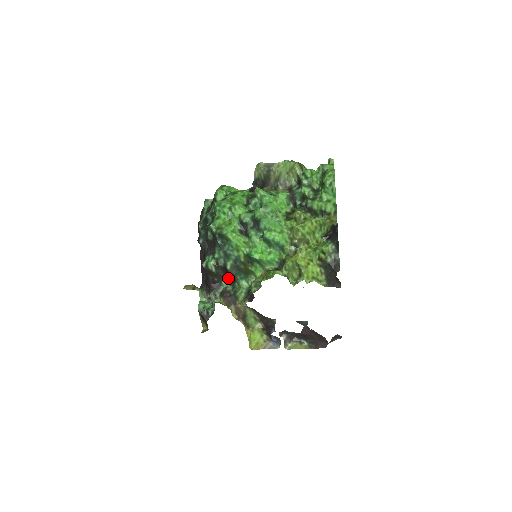
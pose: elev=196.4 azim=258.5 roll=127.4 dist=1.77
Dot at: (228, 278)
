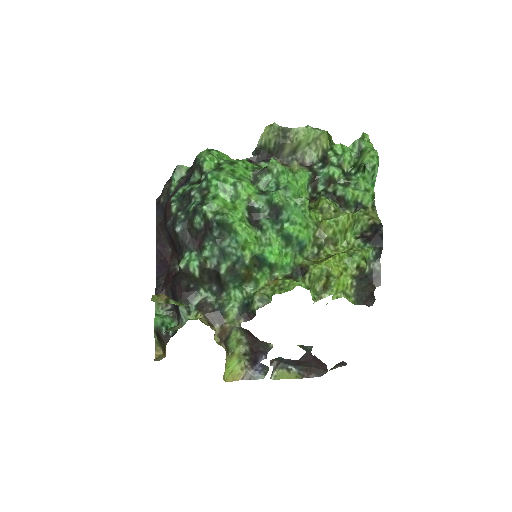
Dot at: (212, 285)
